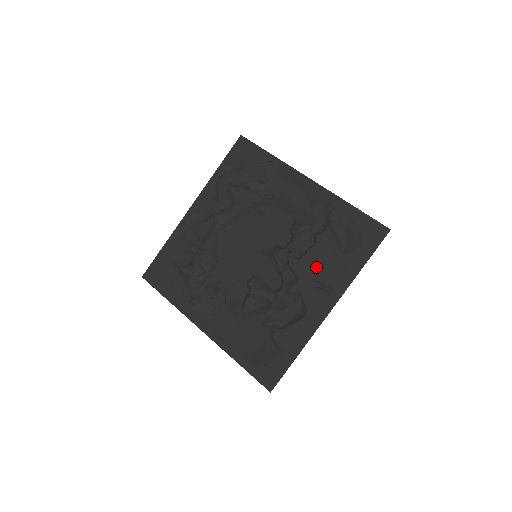
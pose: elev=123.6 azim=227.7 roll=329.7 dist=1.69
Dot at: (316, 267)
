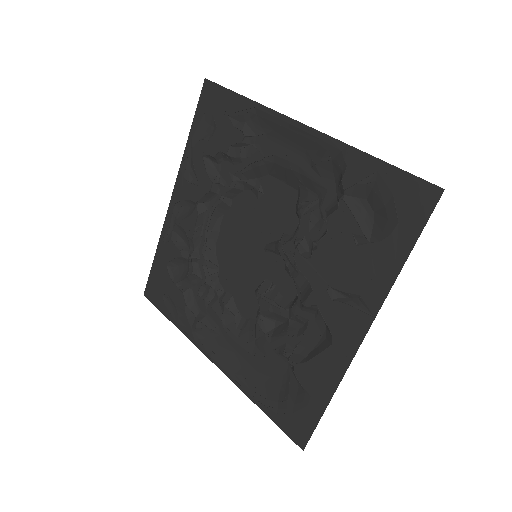
Dot at: (333, 268)
